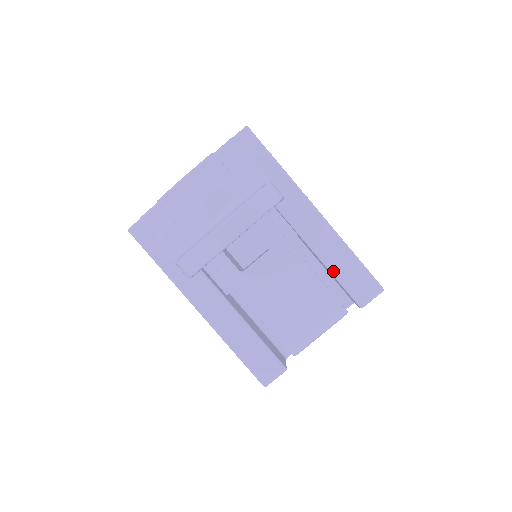
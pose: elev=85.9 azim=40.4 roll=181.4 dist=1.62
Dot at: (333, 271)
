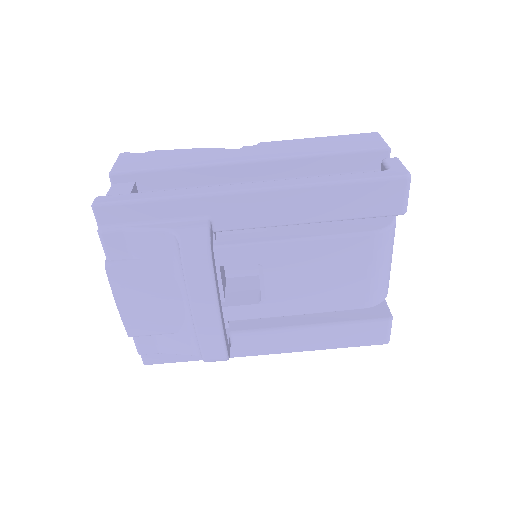
Dot at: (337, 219)
